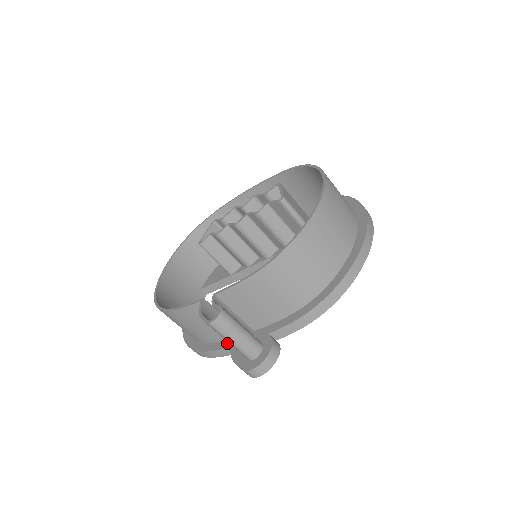
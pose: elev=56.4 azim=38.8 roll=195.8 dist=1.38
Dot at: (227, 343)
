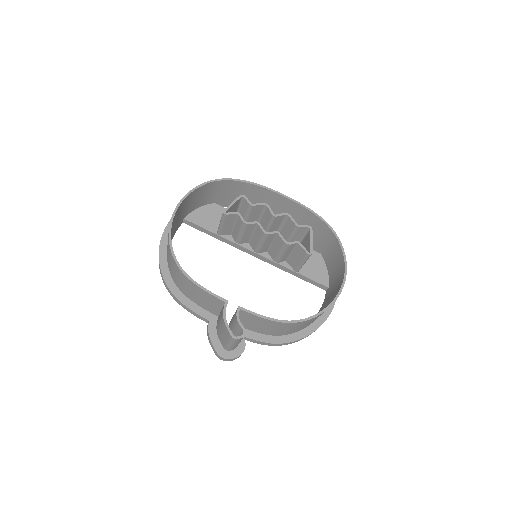
Dot at: (206, 314)
